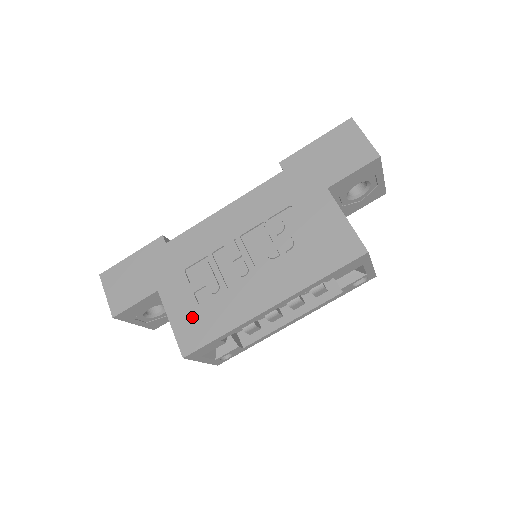
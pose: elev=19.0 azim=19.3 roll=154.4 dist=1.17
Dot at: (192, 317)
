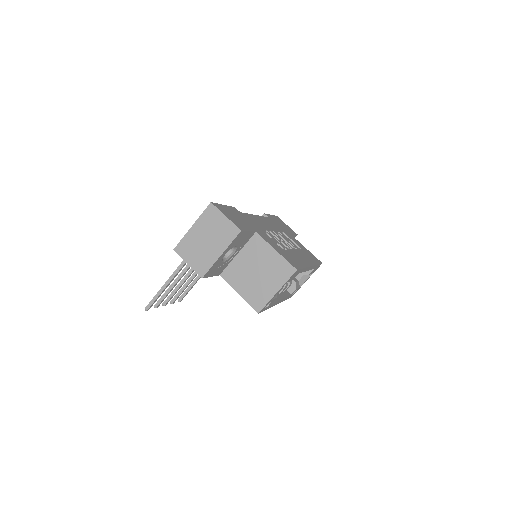
Dot at: (284, 253)
